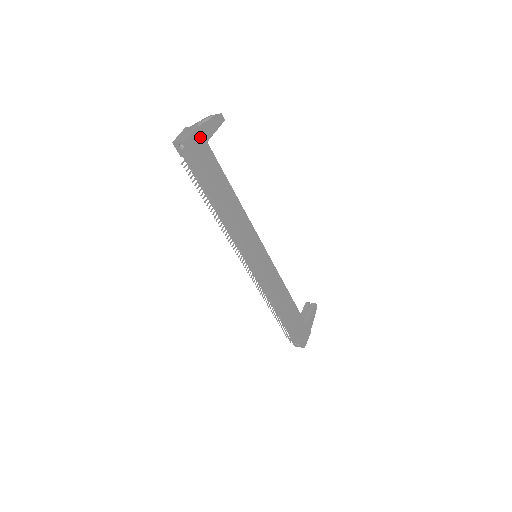
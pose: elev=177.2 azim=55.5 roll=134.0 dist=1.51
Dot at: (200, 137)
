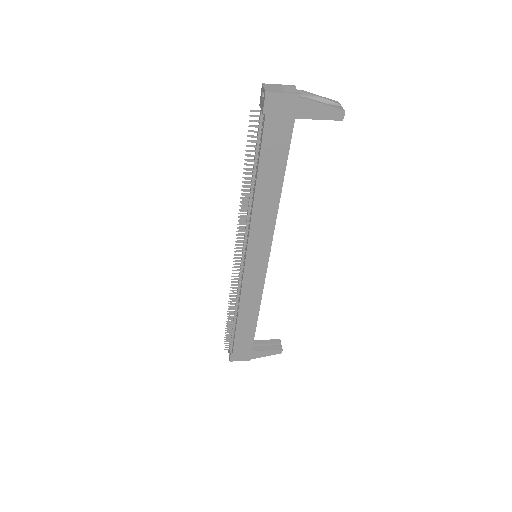
Dot at: (291, 106)
